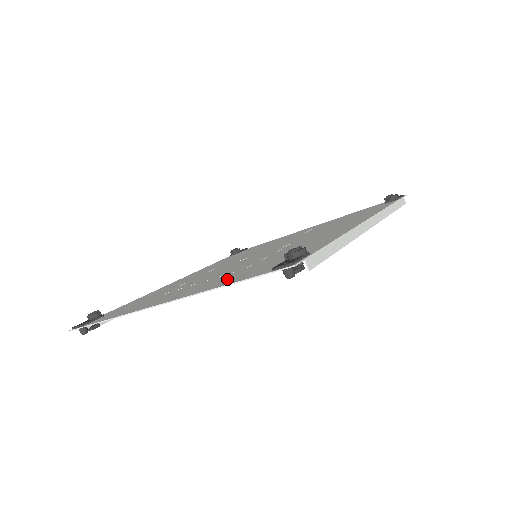
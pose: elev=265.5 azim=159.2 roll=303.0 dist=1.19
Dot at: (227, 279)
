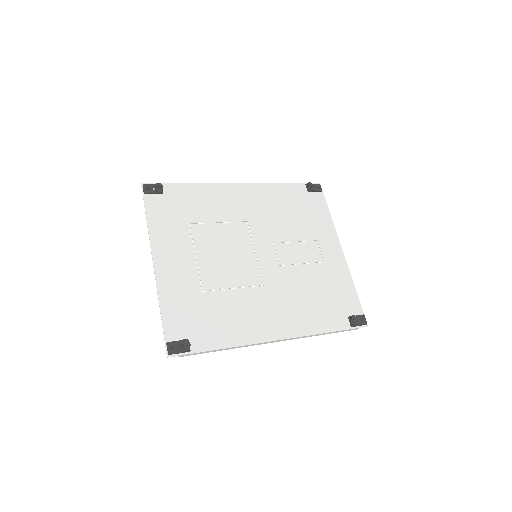
Dot at: (179, 298)
